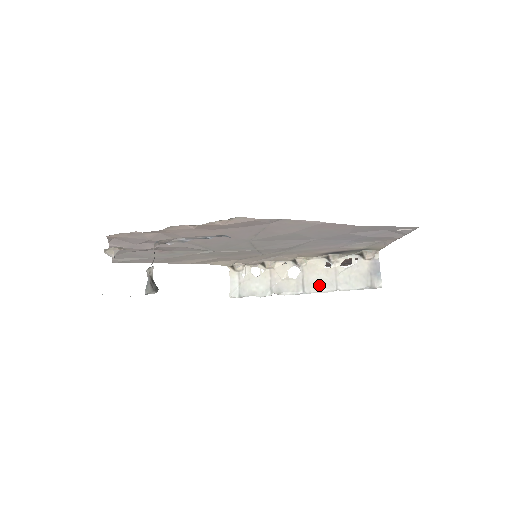
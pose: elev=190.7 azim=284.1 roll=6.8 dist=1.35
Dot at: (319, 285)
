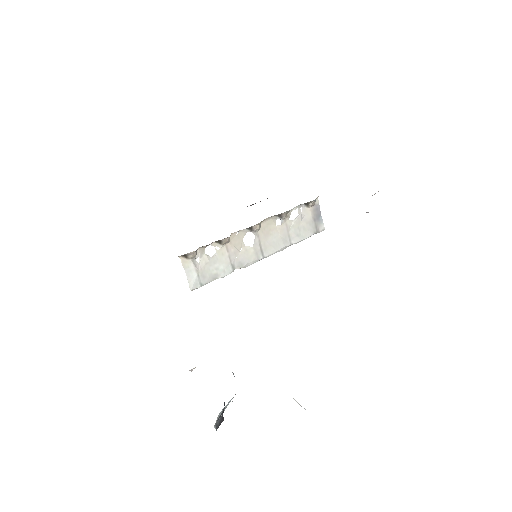
Dot at: (276, 246)
